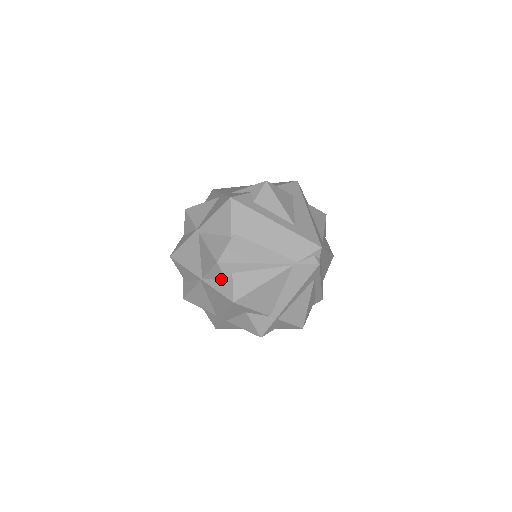
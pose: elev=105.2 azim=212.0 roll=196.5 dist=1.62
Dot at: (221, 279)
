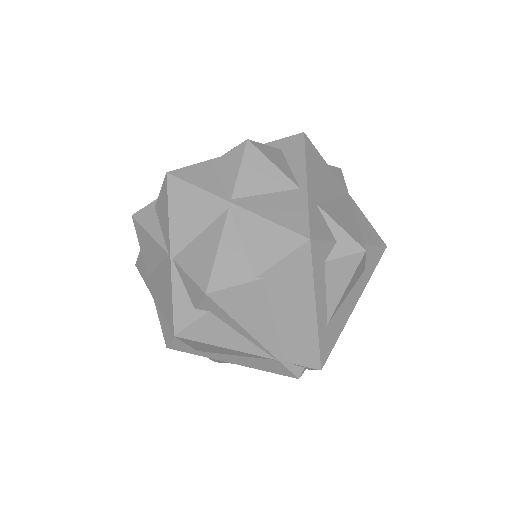
Dot at: (191, 296)
